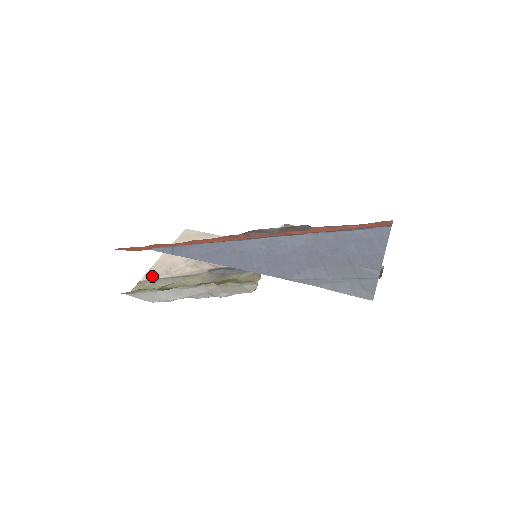
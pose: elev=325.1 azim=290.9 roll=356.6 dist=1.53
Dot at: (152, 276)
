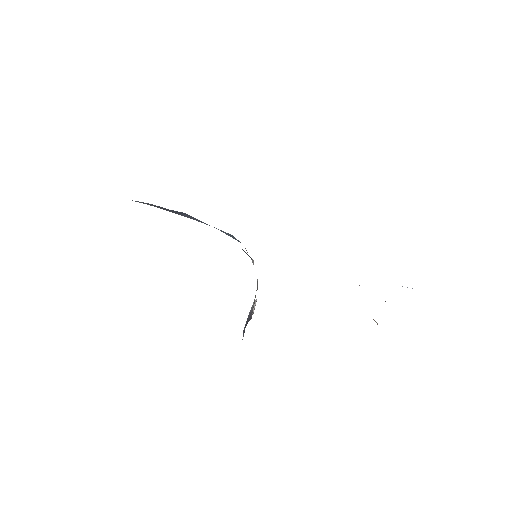
Dot at: occluded
